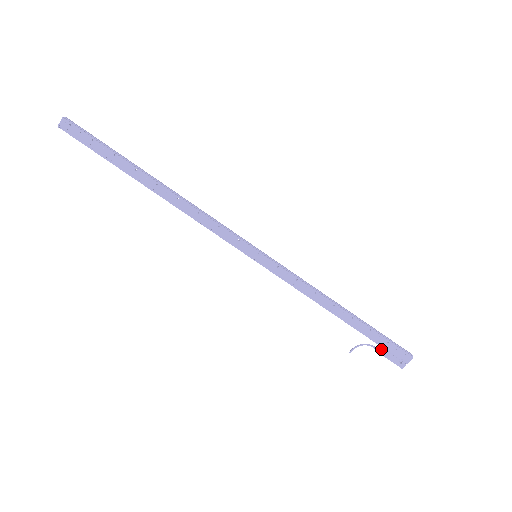
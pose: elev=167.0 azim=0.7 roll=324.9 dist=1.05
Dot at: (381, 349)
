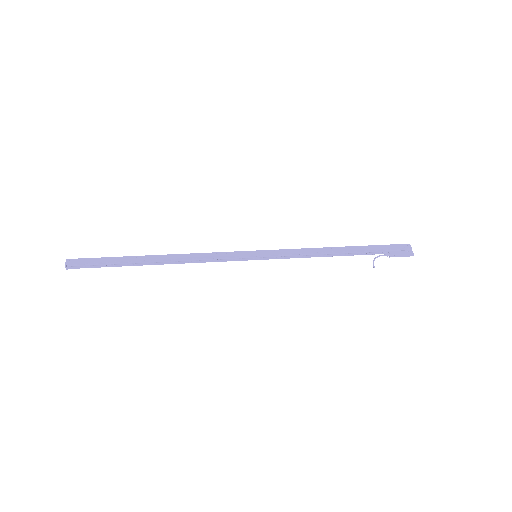
Dot at: (388, 254)
